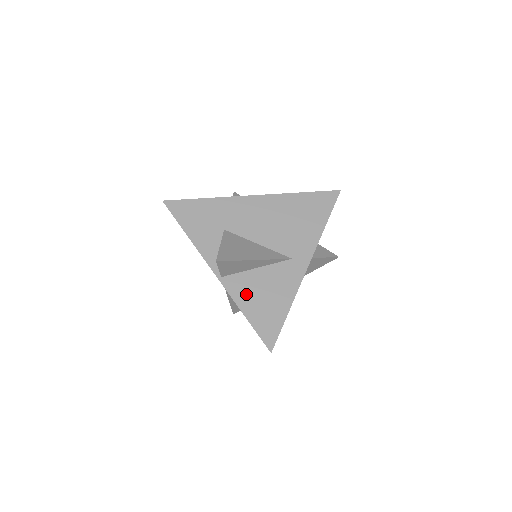
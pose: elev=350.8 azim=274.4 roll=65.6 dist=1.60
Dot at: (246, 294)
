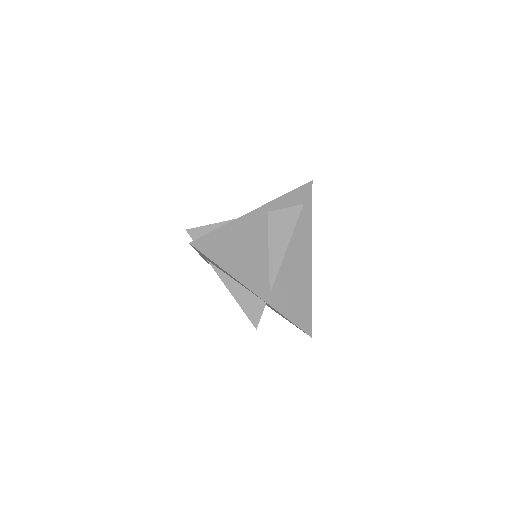
Dot at: occluded
